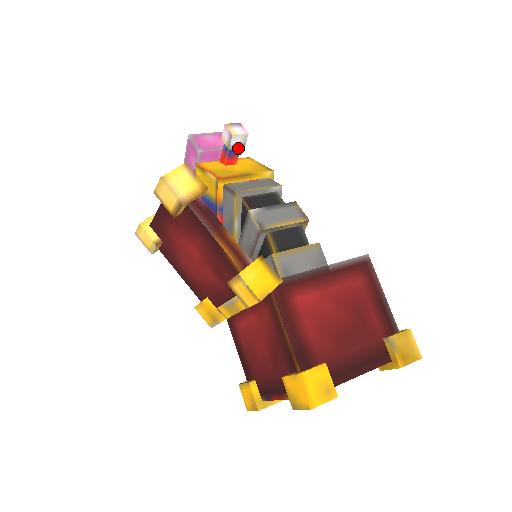
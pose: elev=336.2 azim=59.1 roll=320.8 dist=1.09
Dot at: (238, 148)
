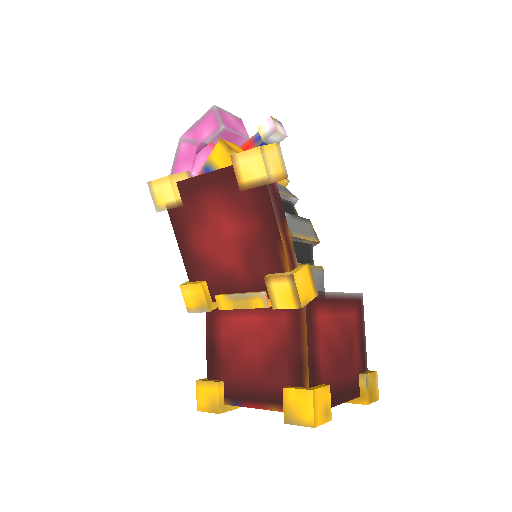
Dot at: occluded
